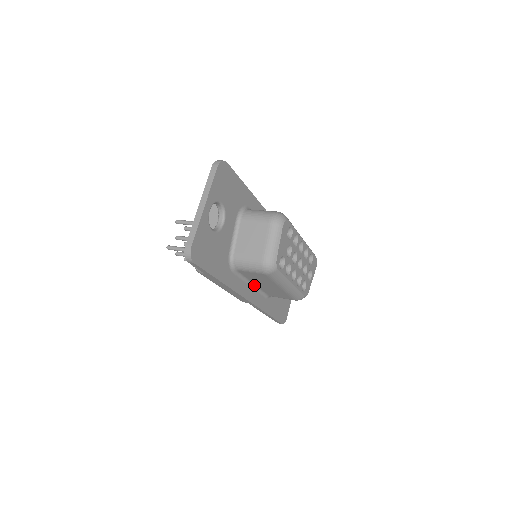
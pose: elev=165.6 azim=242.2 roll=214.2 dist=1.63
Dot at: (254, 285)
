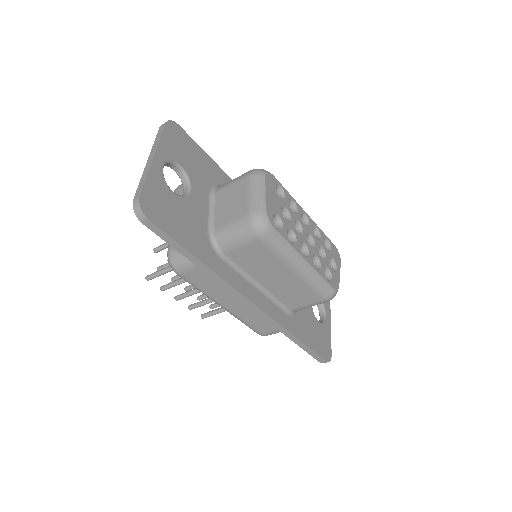
Dot at: (261, 287)
